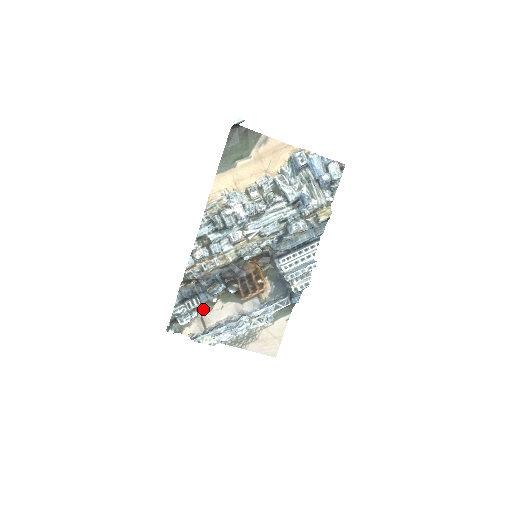
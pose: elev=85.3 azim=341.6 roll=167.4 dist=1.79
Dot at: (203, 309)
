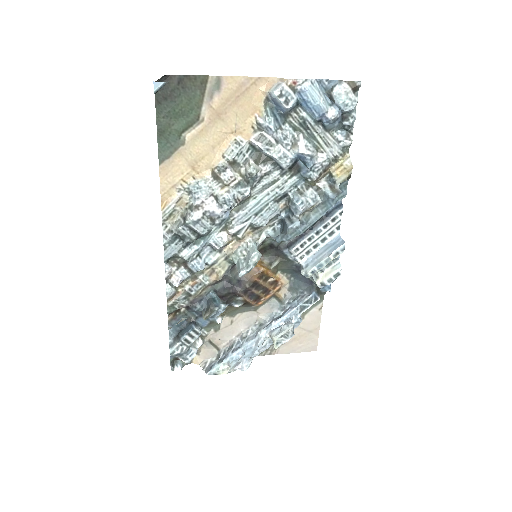
Dot at: (208, 332)
